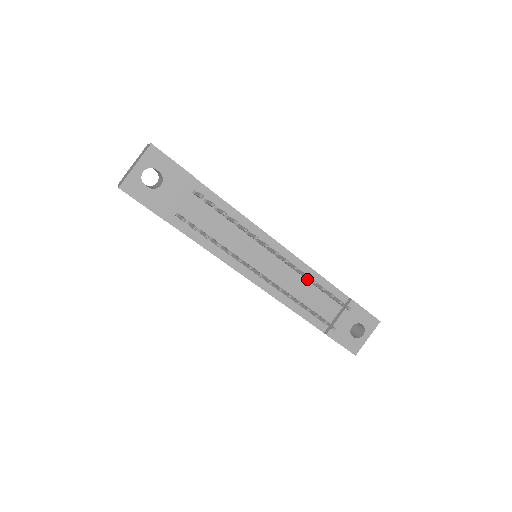
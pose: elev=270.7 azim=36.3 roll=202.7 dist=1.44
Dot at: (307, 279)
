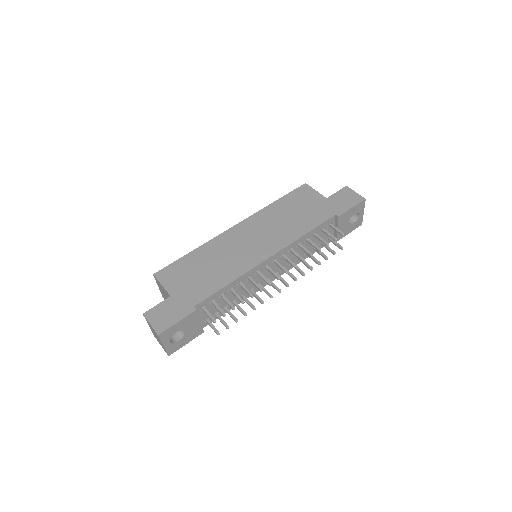
Dot at: occluded
